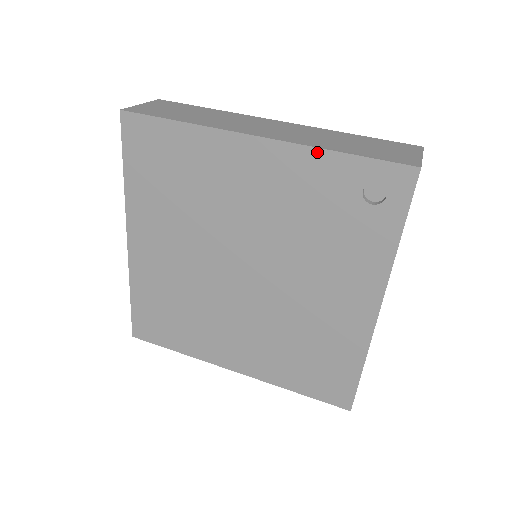
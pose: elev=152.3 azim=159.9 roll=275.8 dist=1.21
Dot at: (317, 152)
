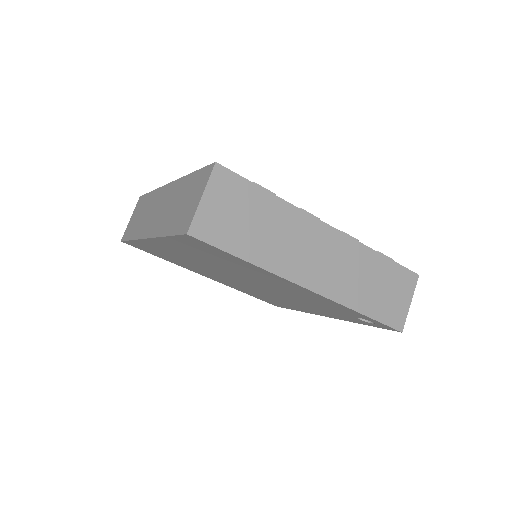
Dot at: (347, 308)
